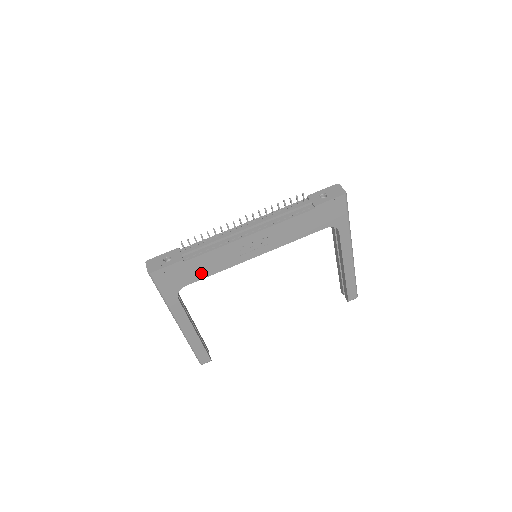
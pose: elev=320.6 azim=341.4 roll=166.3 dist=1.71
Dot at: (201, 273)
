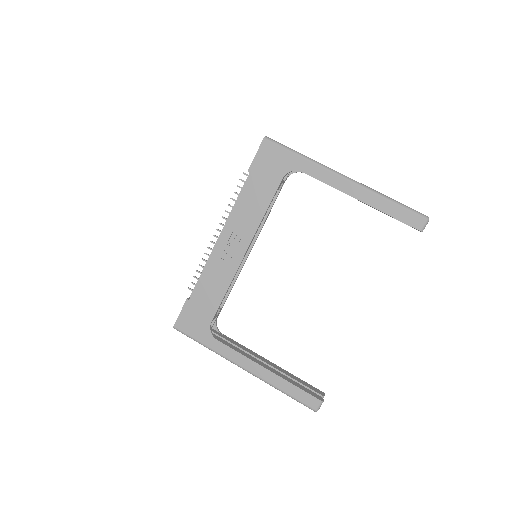
Dot at: (213, 302)
